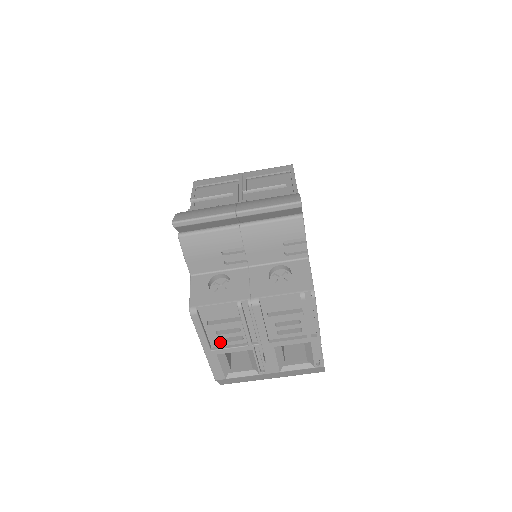
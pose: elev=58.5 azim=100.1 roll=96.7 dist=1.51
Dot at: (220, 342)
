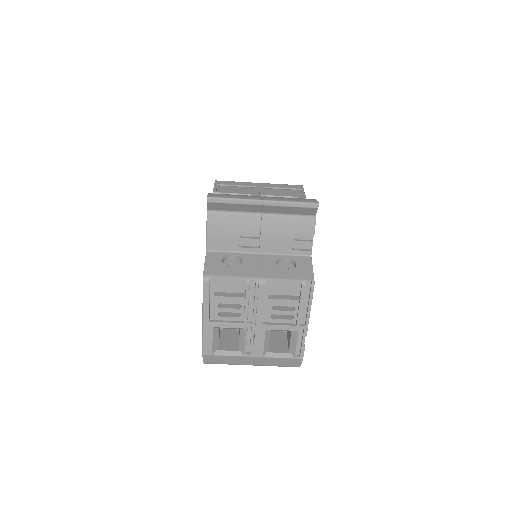
Dot at: (219, 316)
